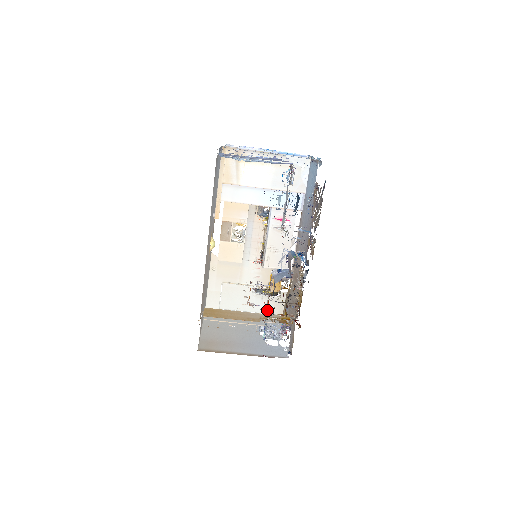
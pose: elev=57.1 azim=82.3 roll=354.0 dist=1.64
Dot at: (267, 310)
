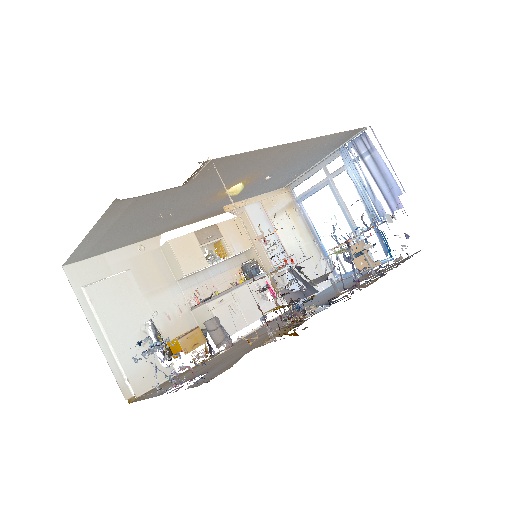
Dot at: (130, 366)
